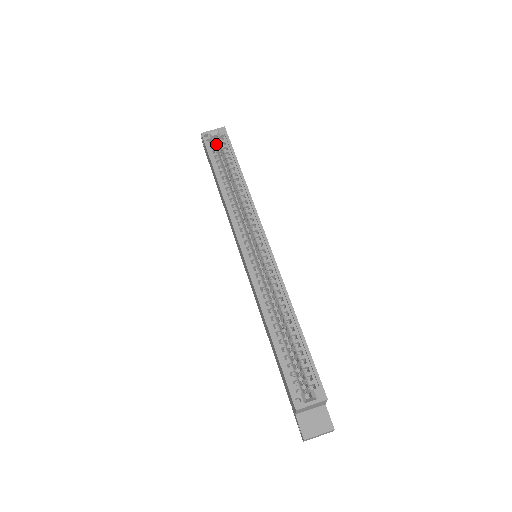
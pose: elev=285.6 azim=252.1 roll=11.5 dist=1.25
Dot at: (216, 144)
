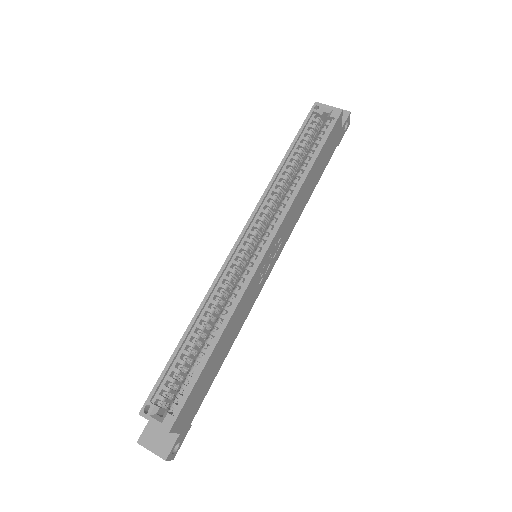
Dot at: (322, 122)
